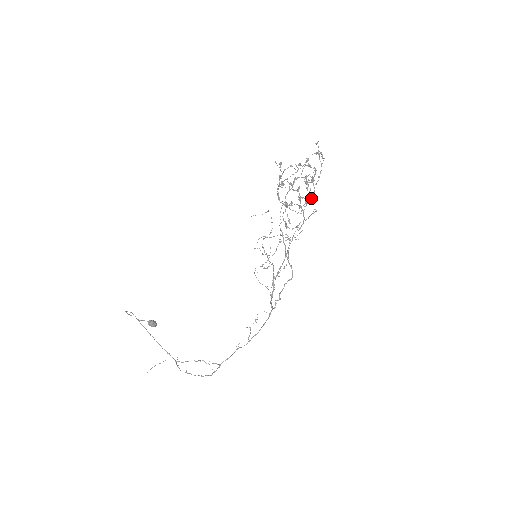
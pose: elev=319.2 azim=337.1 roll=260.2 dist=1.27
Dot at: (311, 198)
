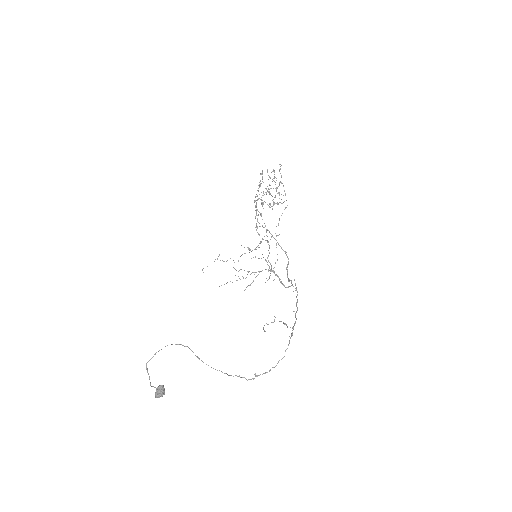
Dot at: (272, 208)
